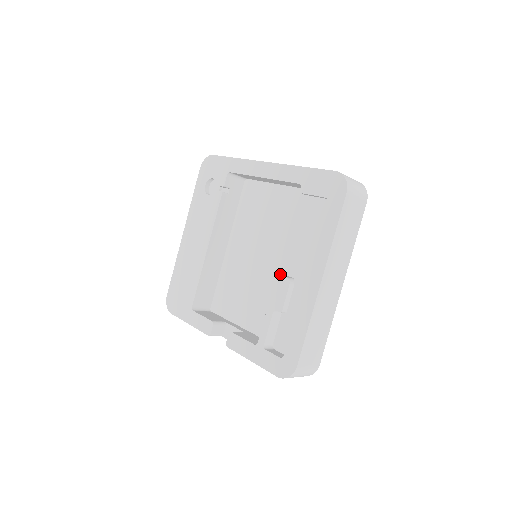
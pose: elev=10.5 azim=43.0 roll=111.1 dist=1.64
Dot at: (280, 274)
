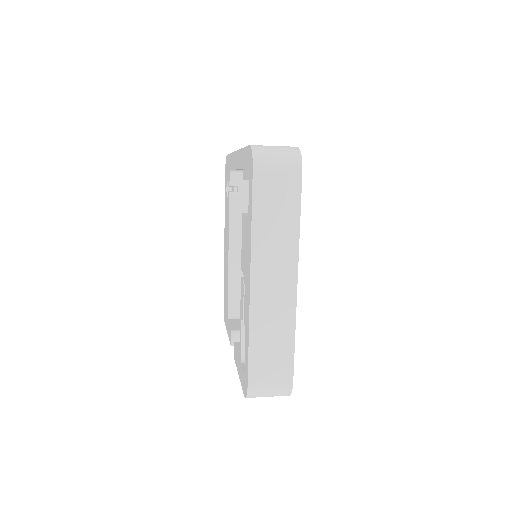
Dot at: occluded
